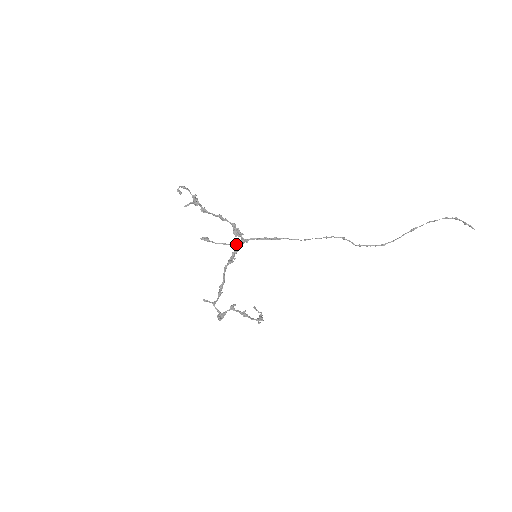
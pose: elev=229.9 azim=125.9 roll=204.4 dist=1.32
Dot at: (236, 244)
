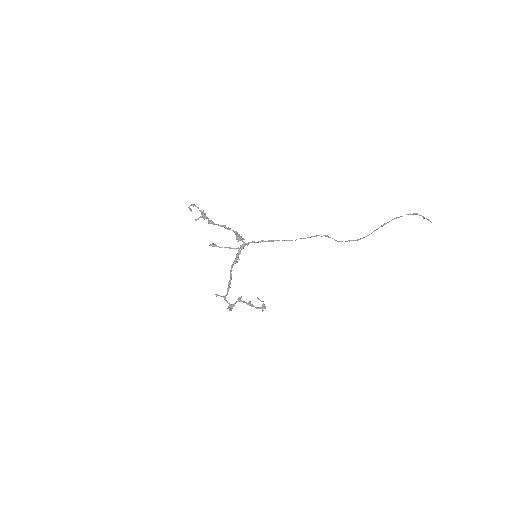
Dot at: occluded
